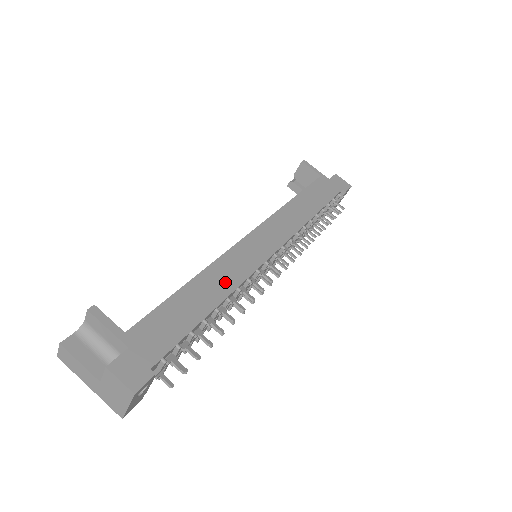
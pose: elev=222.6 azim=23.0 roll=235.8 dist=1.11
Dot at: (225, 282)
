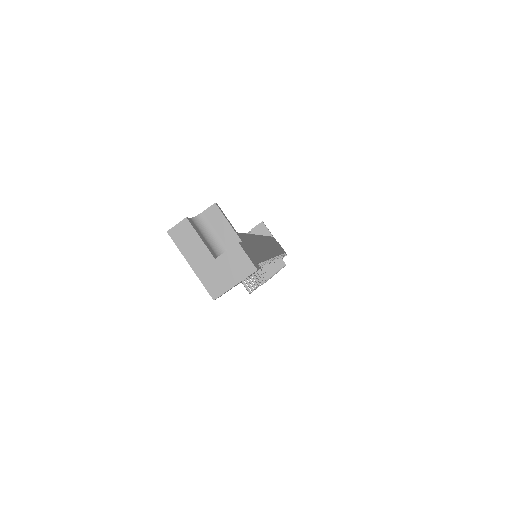
Dot at: (264, 250)
